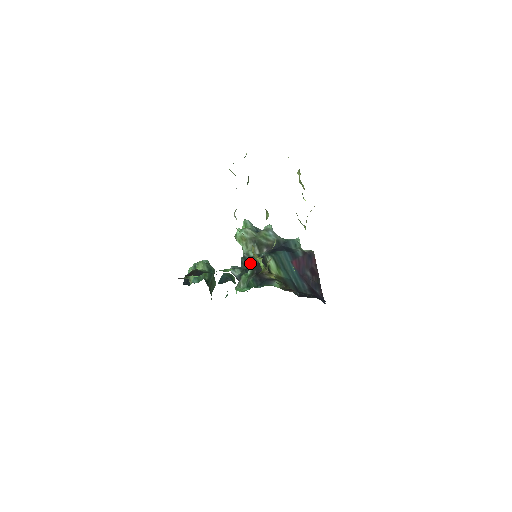
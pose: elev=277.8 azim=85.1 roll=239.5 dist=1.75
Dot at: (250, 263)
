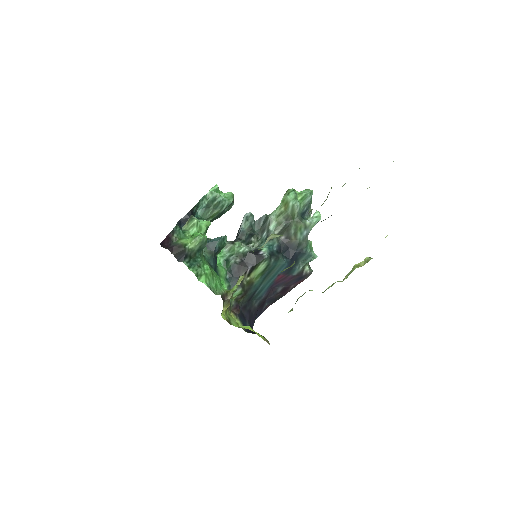
Dot at: (262, 231)
